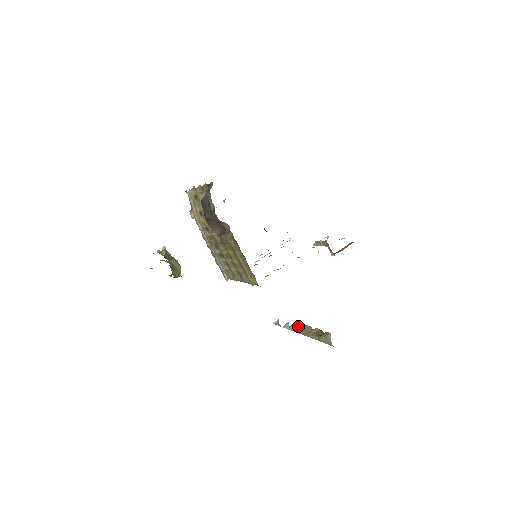
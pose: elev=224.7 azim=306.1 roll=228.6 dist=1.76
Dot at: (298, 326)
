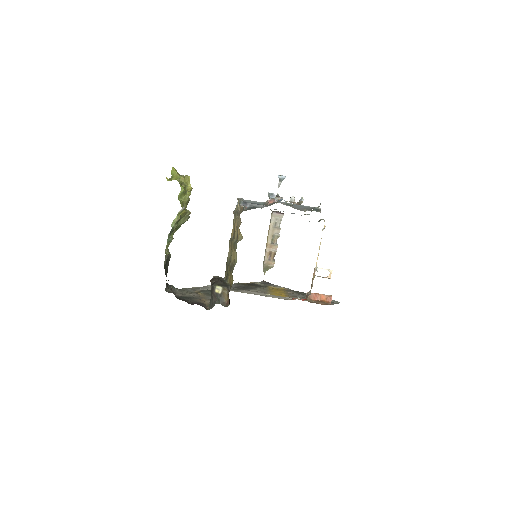
Dot at: (277, 220)
